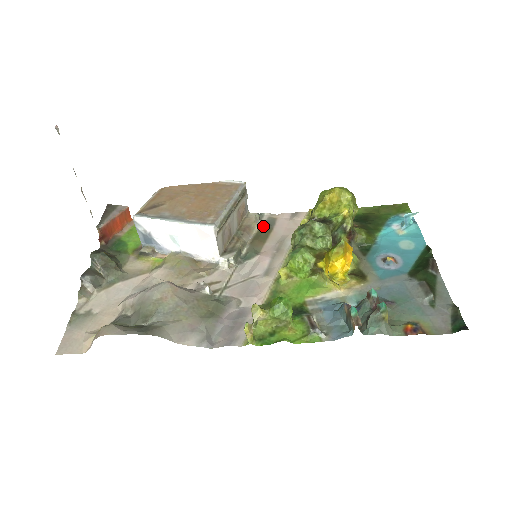
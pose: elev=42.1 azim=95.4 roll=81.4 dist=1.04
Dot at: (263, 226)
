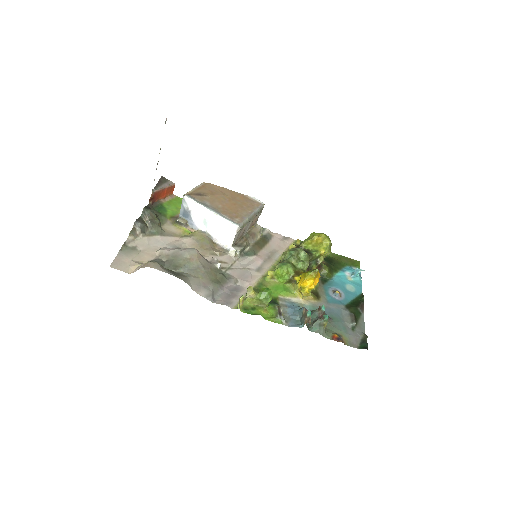
Dot at: (263, 237)
